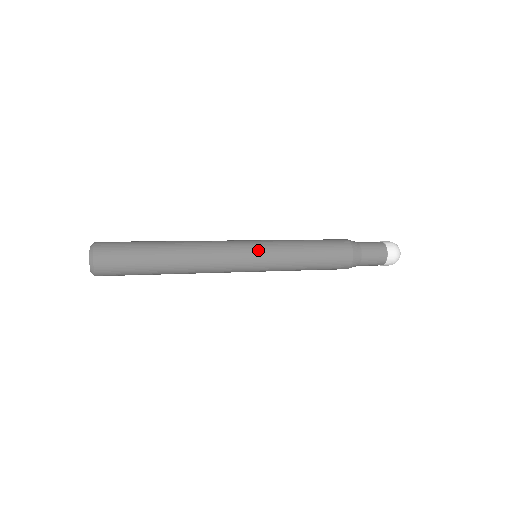
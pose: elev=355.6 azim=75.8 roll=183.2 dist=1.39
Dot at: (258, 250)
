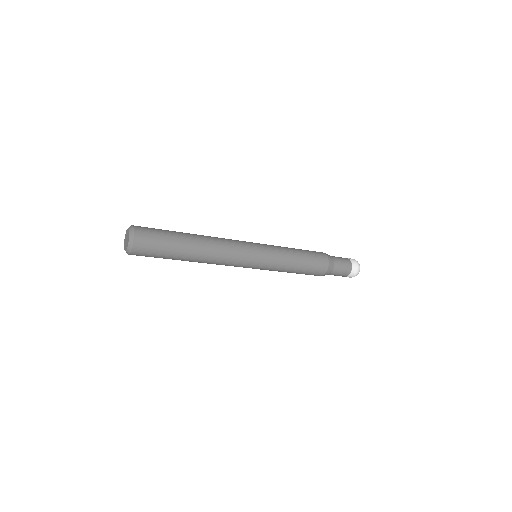
Dot at: (261, 250)
